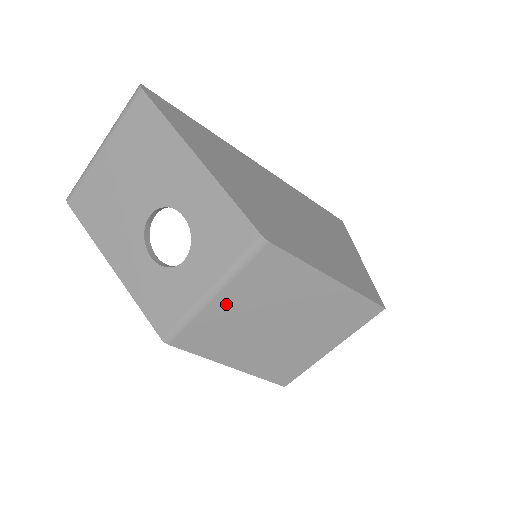
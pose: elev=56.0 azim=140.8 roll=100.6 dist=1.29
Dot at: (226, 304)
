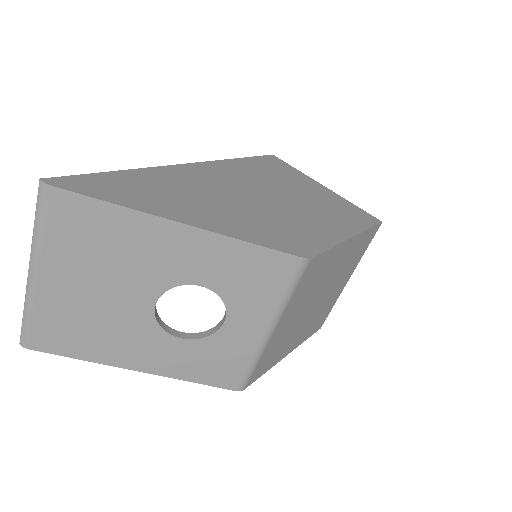
Dot at: (282, 326)
